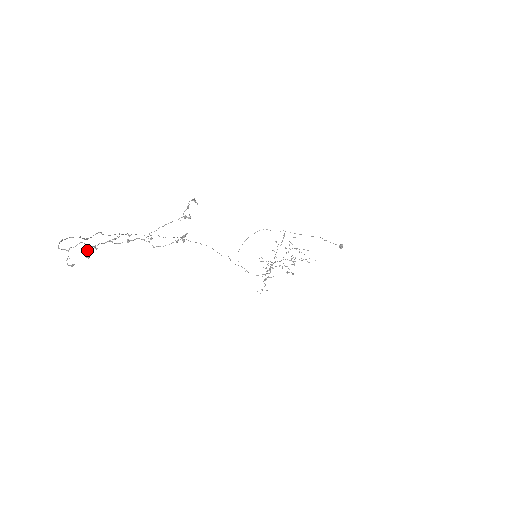
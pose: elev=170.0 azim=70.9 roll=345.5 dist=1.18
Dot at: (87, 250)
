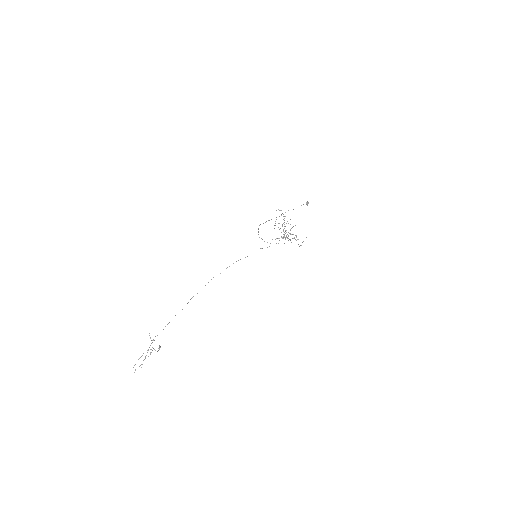
Dot at: (141, 367)
